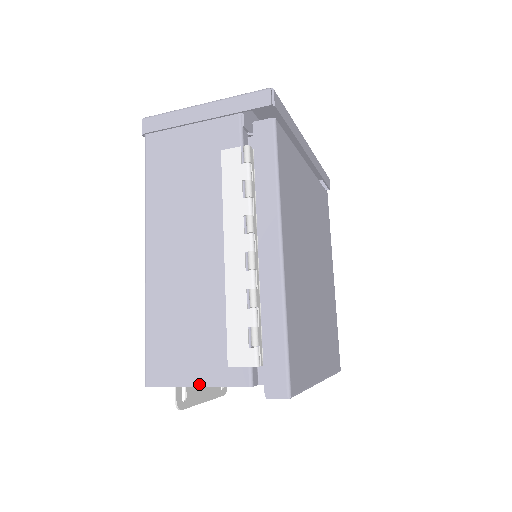
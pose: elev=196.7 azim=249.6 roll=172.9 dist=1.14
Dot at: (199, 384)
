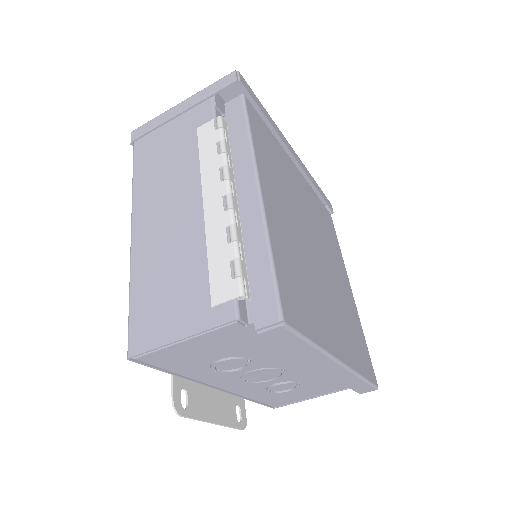
Dot at: (183, 335)
